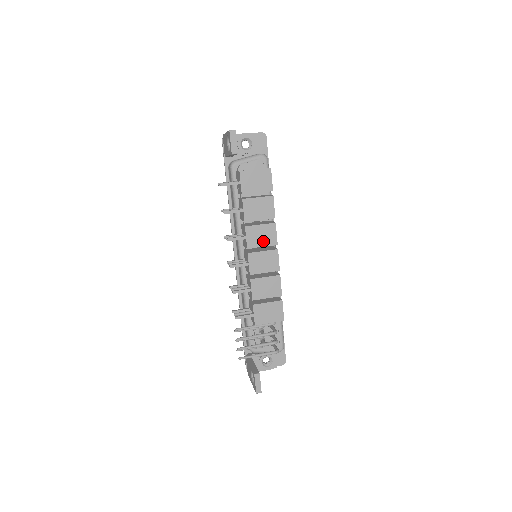
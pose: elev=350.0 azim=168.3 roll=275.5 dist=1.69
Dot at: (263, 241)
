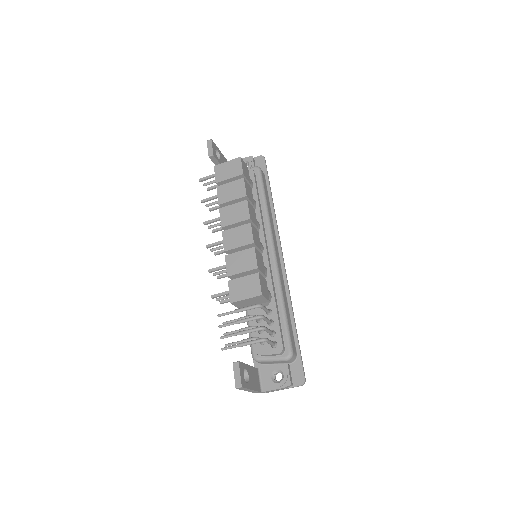
Dot at: (236, 218)
